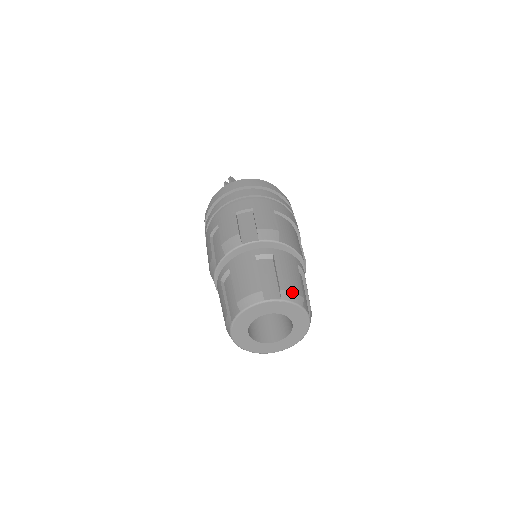
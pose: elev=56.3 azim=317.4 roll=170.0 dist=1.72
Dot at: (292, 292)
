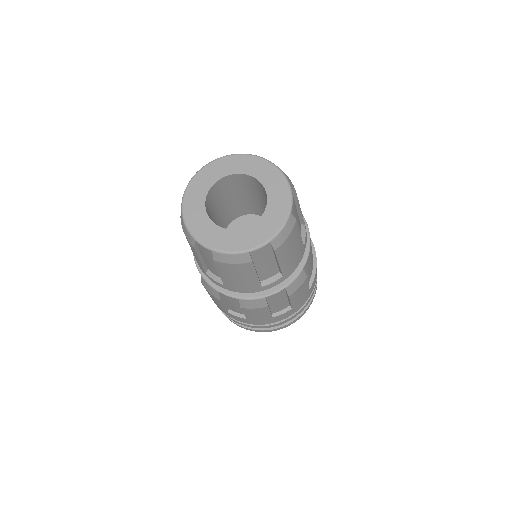
Dot at: occluded
